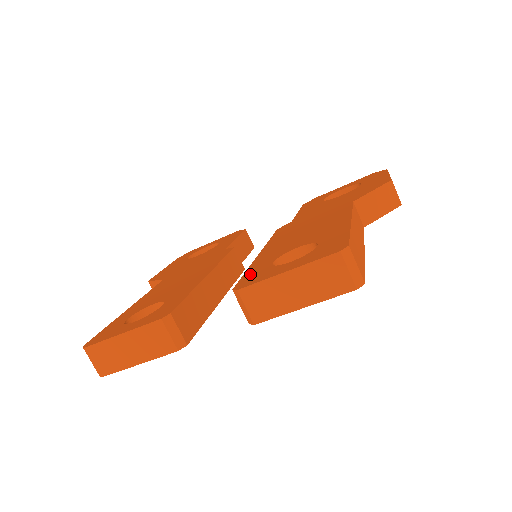
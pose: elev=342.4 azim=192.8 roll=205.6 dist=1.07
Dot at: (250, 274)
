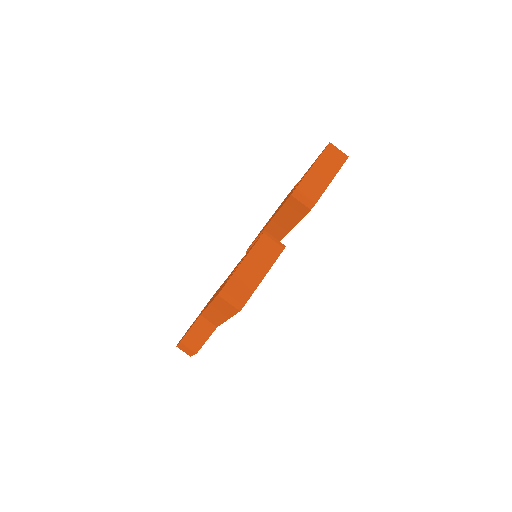
Dot at: (288, 197)
